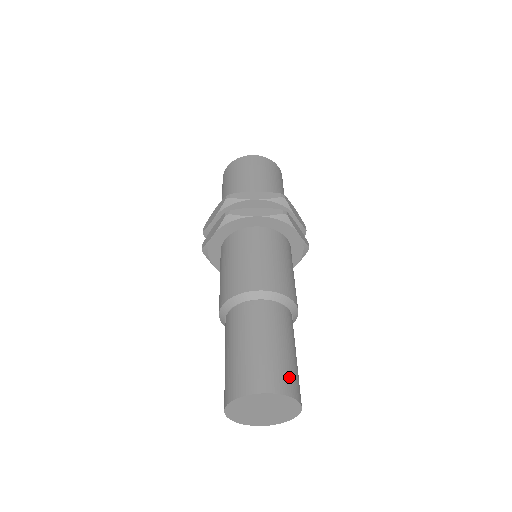
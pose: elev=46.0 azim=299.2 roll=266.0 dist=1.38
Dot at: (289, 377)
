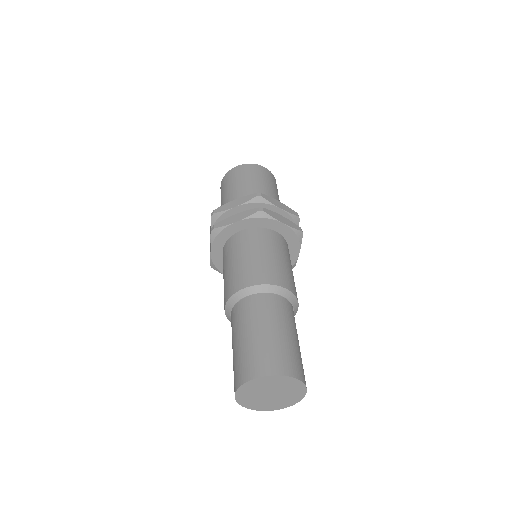
Dot at: (281, 358)
